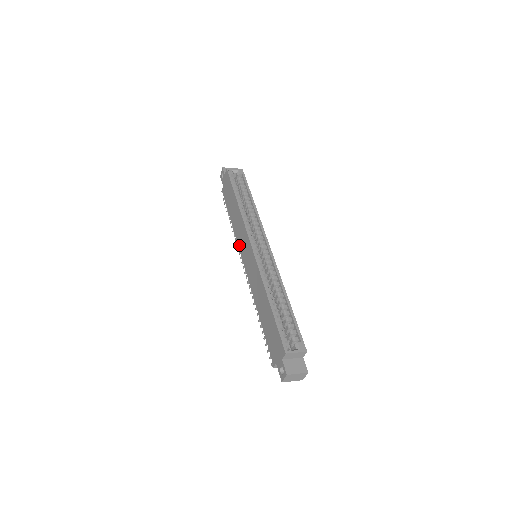
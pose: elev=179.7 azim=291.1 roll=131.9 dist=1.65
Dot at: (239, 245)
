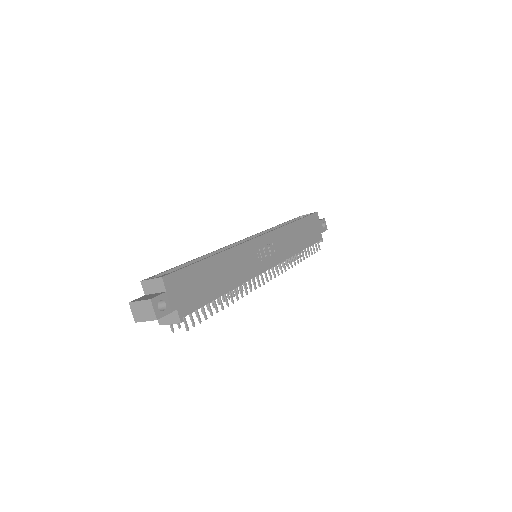
Dot at: occluded
